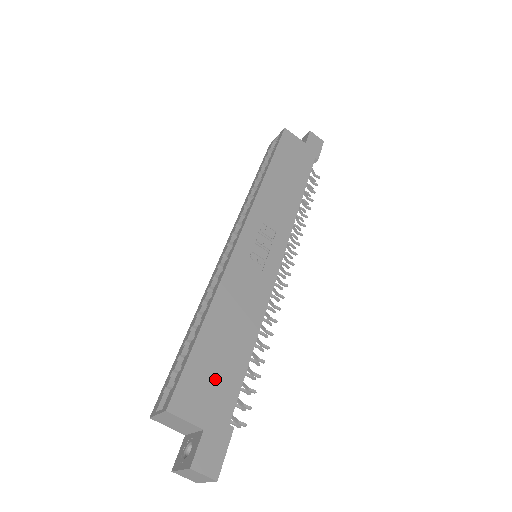
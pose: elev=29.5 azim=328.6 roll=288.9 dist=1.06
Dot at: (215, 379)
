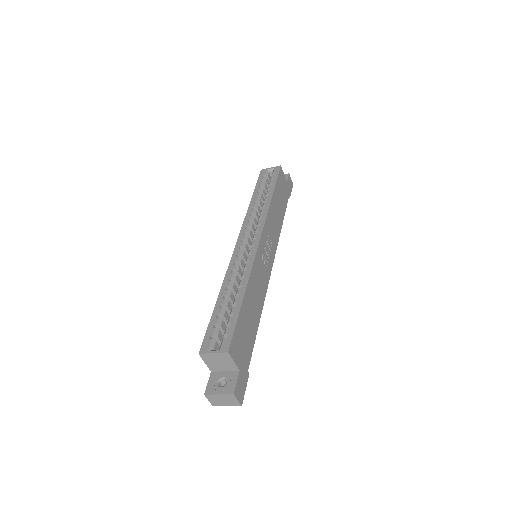
Dot at: (245, 338)
